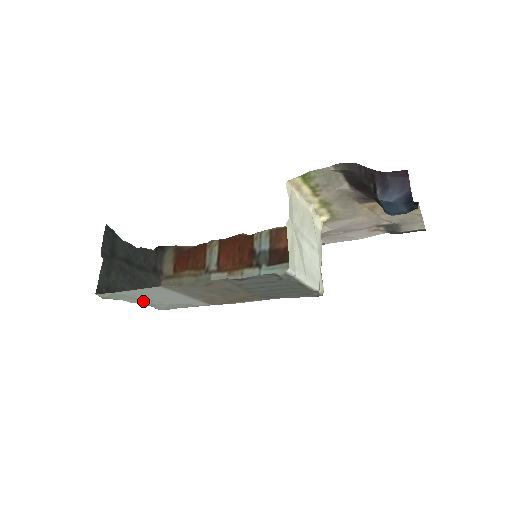
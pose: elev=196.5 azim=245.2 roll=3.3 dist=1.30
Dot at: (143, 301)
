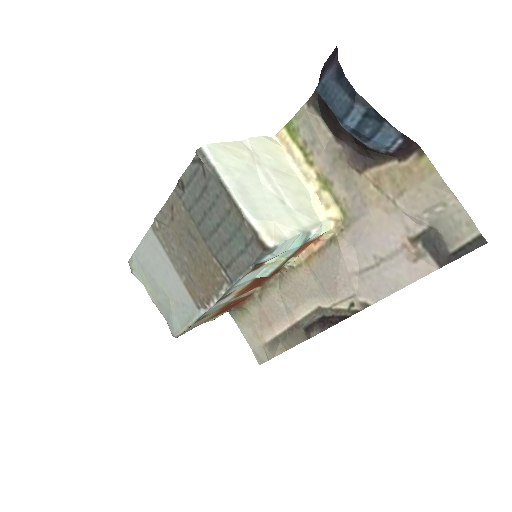
Dot at: (156, 293)
